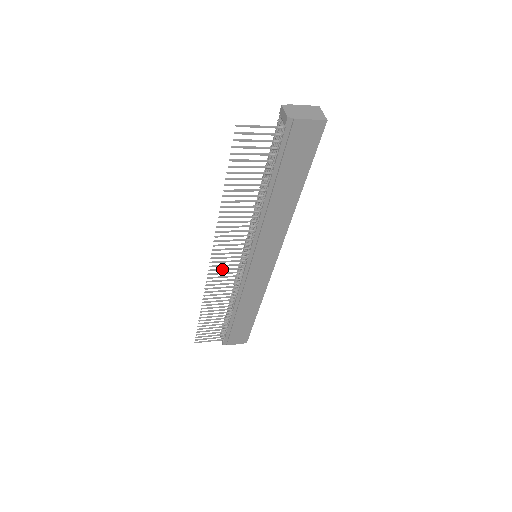
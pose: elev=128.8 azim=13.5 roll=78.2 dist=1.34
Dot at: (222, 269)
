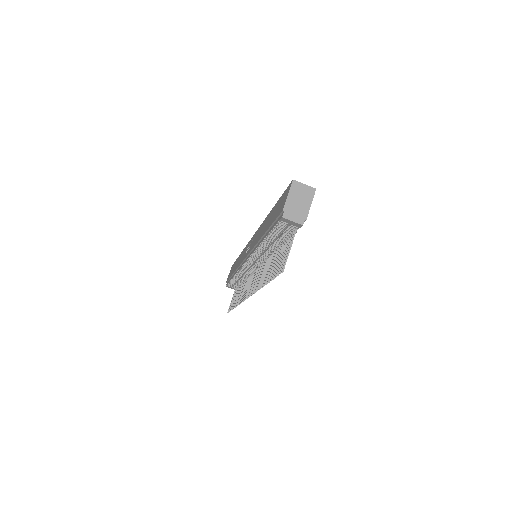
Dot at: (248, 289)
